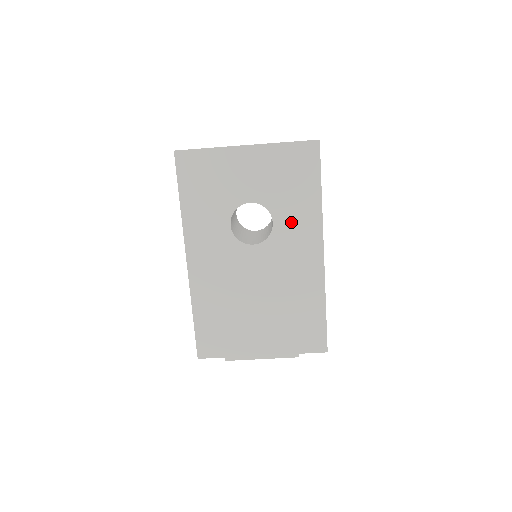
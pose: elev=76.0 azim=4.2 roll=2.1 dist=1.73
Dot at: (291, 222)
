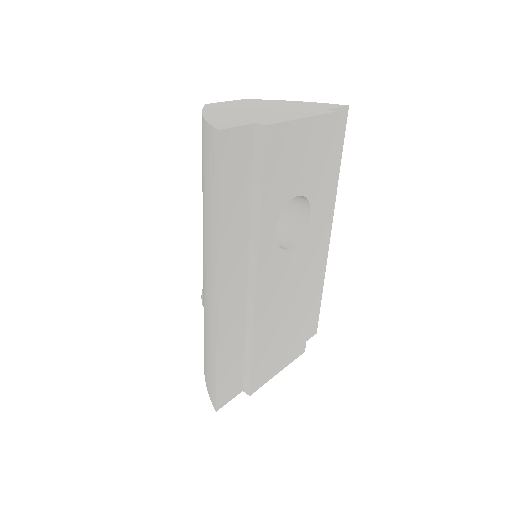
Dot at: occluded
